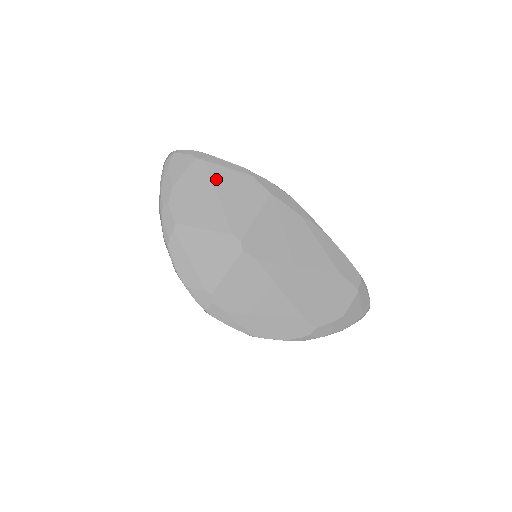
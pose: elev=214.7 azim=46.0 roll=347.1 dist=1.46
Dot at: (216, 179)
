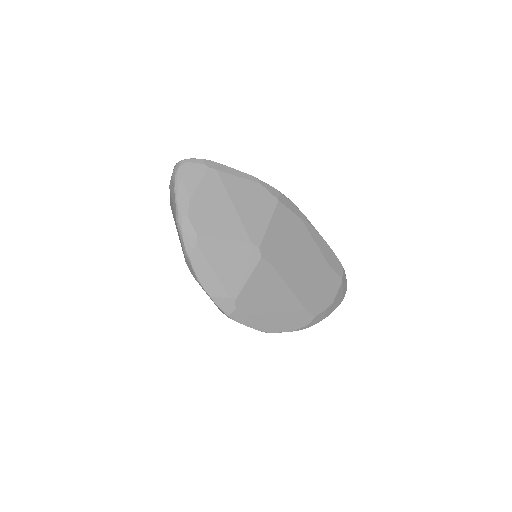
Dot at: (230, 189)
